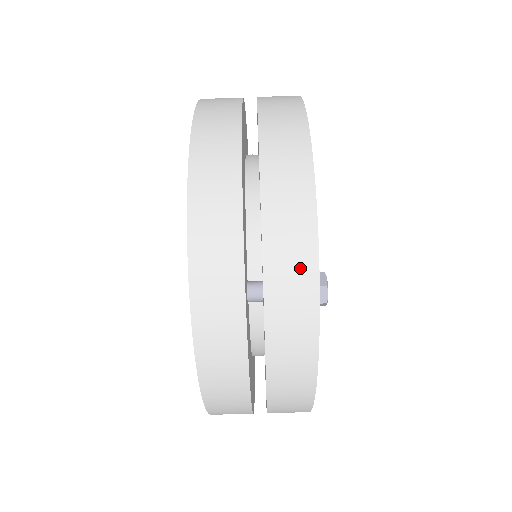
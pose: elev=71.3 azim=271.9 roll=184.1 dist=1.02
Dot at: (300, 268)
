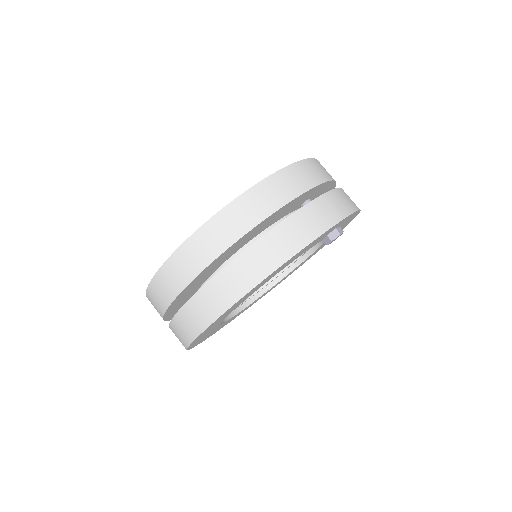
Dot at: (352, 202)
